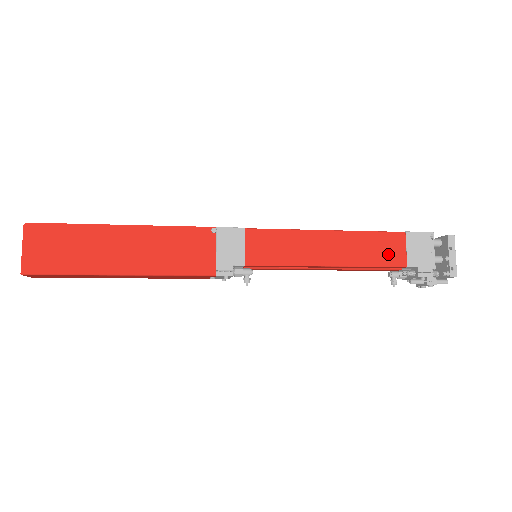
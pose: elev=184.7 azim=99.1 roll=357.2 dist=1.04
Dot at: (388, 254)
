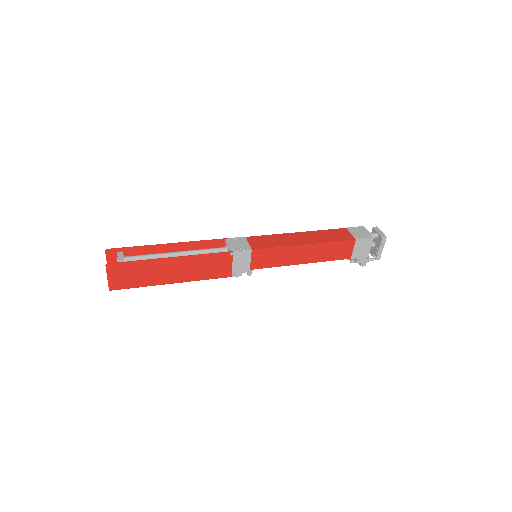
Dot at: (341, 253)
